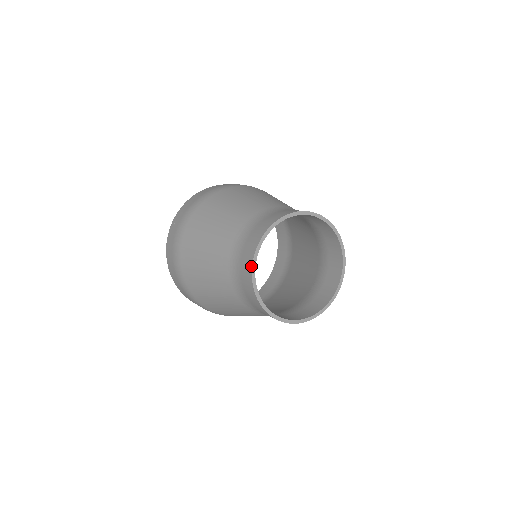
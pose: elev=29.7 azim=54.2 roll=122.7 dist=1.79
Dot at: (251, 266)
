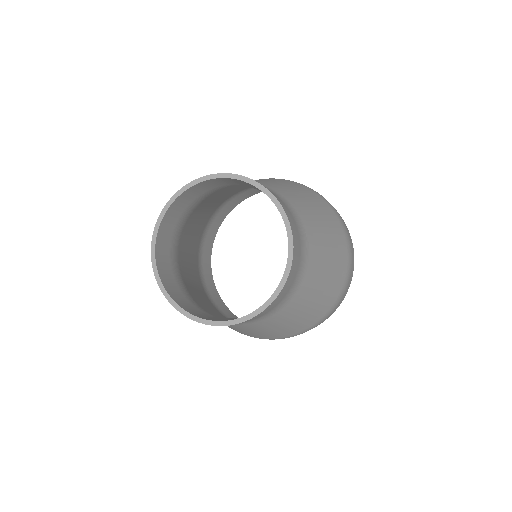
Dot at: (159, 287)
